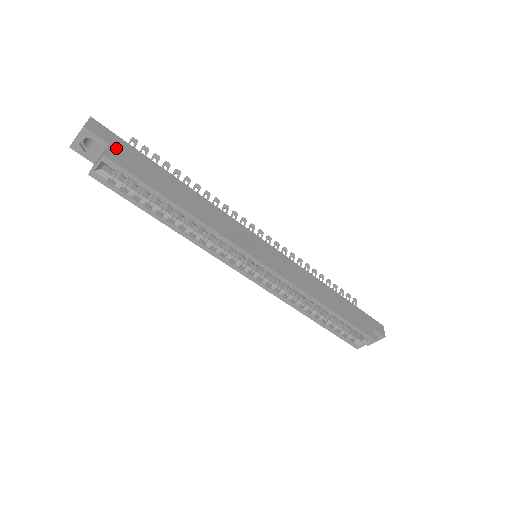
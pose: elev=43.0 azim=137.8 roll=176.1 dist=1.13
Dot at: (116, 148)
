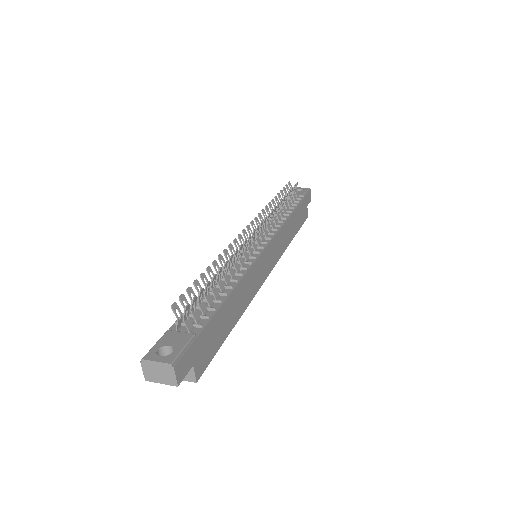
Dot at: (197, 359)
